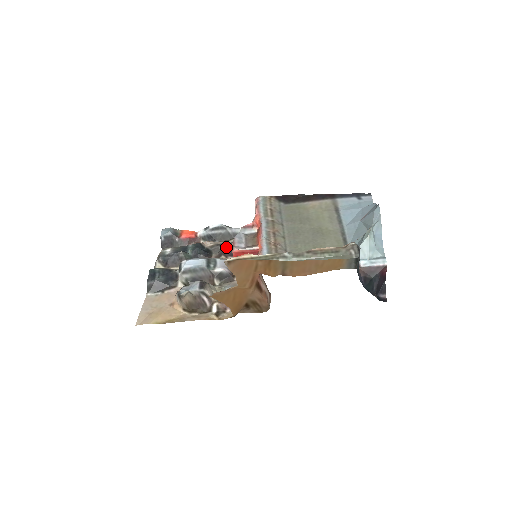
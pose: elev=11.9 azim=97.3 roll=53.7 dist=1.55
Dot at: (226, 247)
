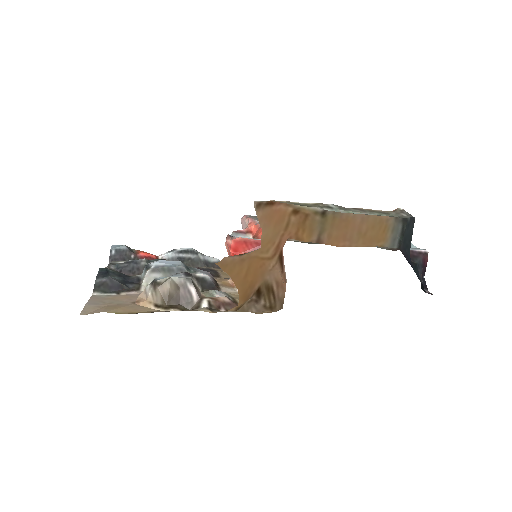
Dot at: occluded
